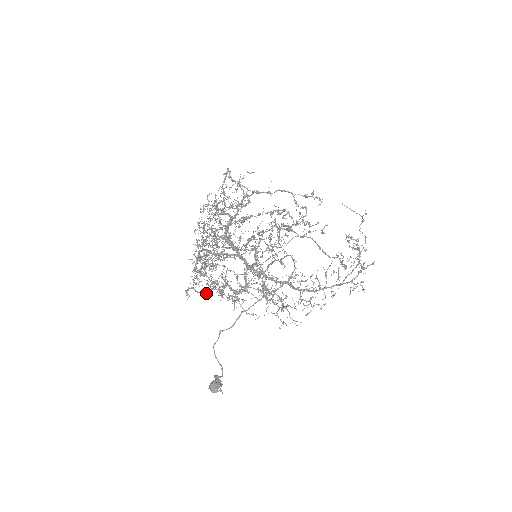
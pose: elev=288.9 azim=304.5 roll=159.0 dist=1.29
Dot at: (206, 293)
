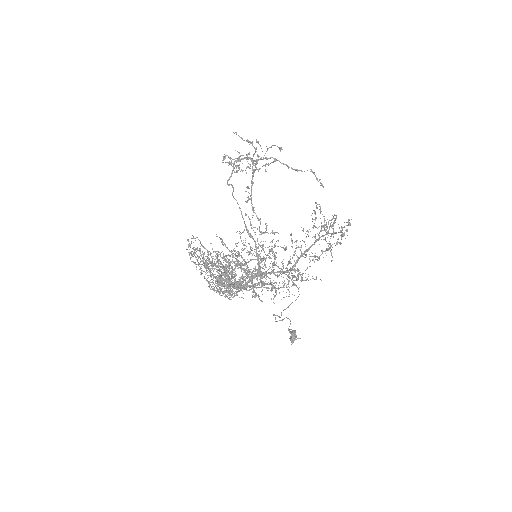
Dot at: occluded
